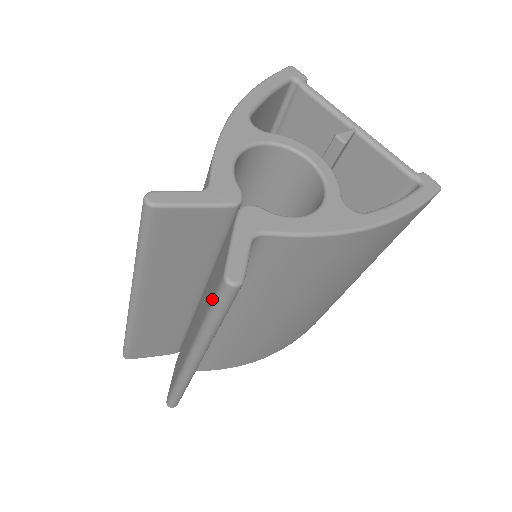
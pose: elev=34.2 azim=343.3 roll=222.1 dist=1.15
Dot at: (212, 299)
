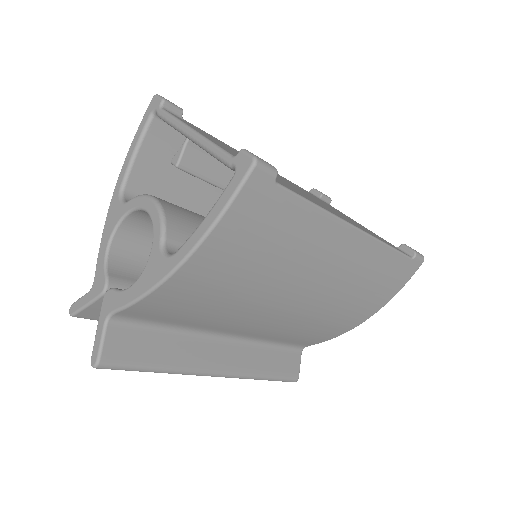
Dot at: occluded
